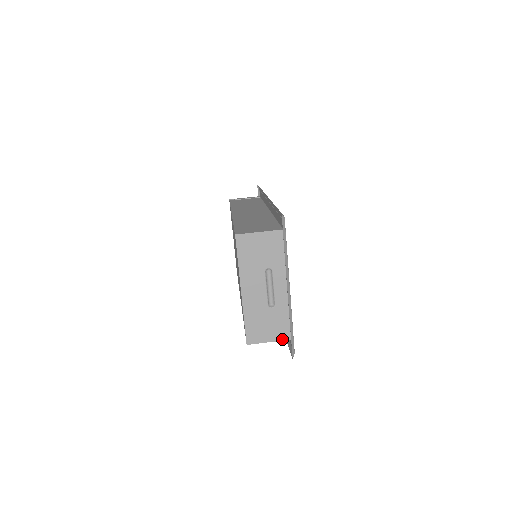
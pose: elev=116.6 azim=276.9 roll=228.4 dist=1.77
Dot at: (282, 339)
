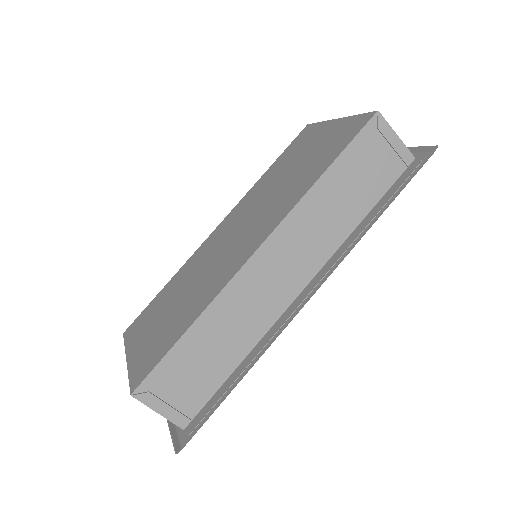
Dot at: occluded
